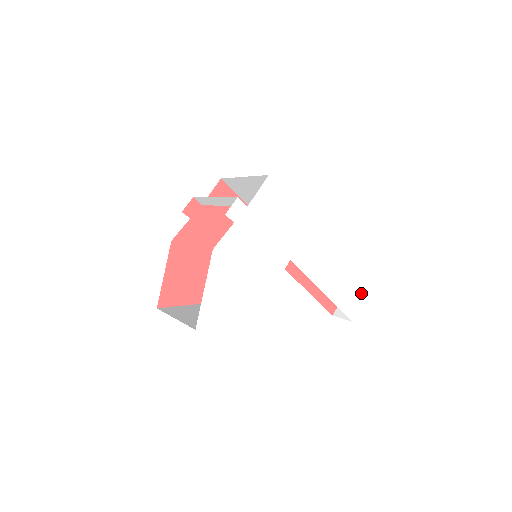
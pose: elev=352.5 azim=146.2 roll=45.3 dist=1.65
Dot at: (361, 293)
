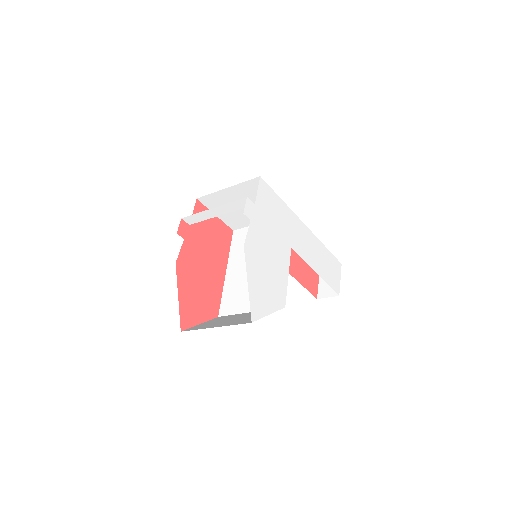
Dot at: (337, 270)
